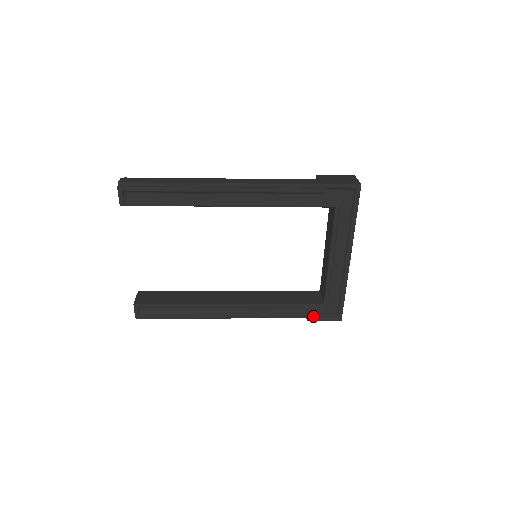
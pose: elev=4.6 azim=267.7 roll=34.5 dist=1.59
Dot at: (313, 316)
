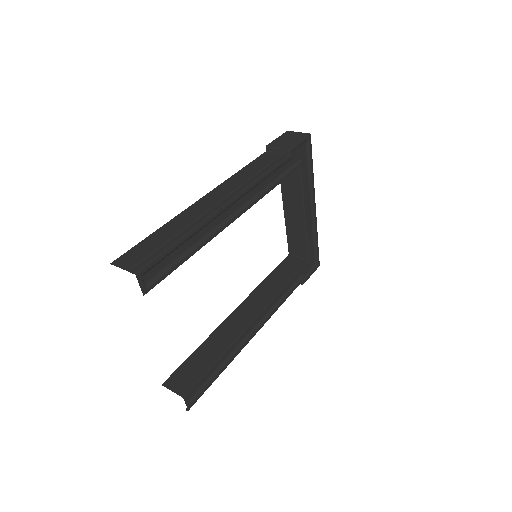
Dot at: (304, 277)
